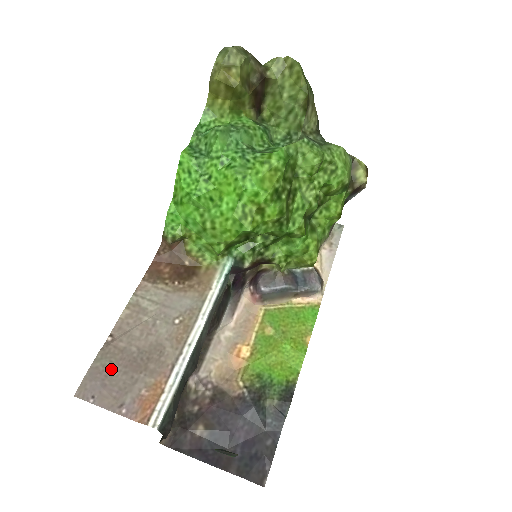
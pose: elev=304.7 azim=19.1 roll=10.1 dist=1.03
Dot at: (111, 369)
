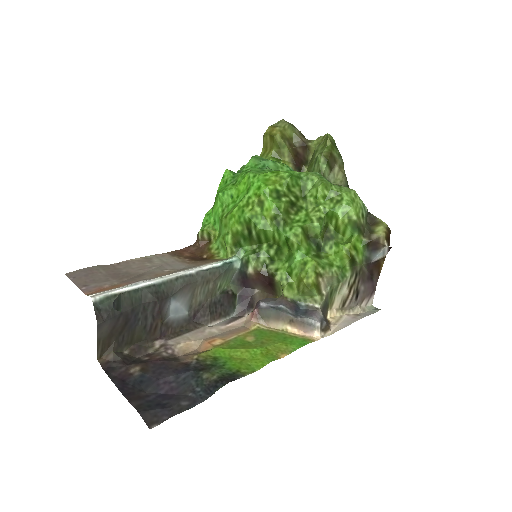
Dot at: (99, 272)
